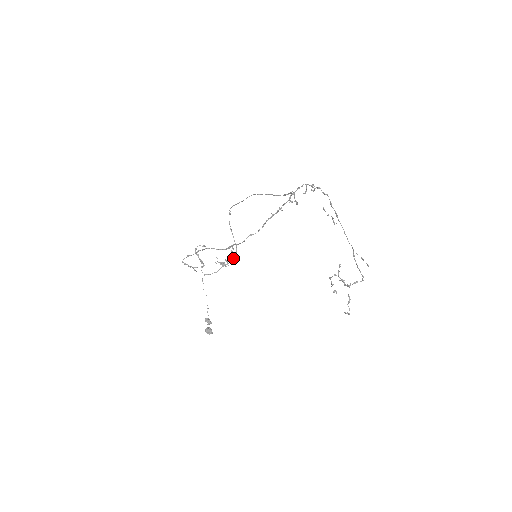
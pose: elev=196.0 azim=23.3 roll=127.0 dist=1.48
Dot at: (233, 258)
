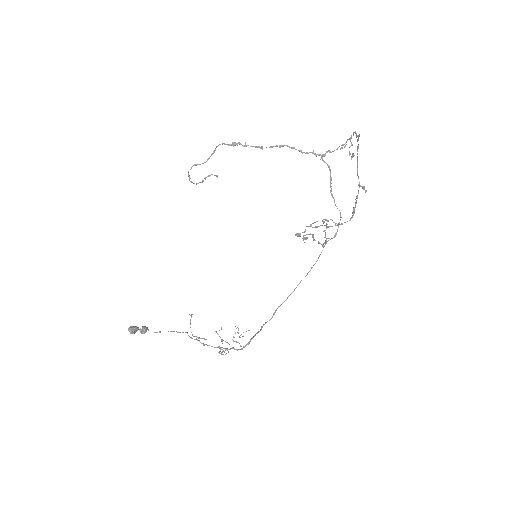
Dot at: (237, 349)
